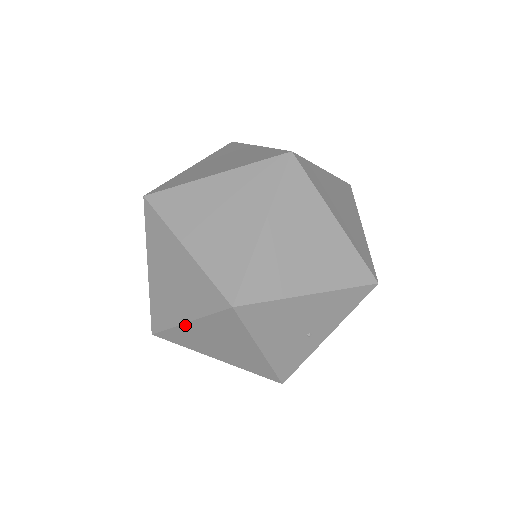
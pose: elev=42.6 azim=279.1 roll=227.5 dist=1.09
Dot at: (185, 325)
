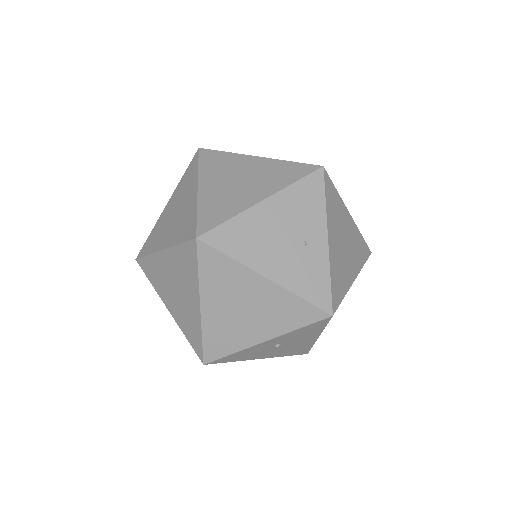
Dot at: (203, 313)
